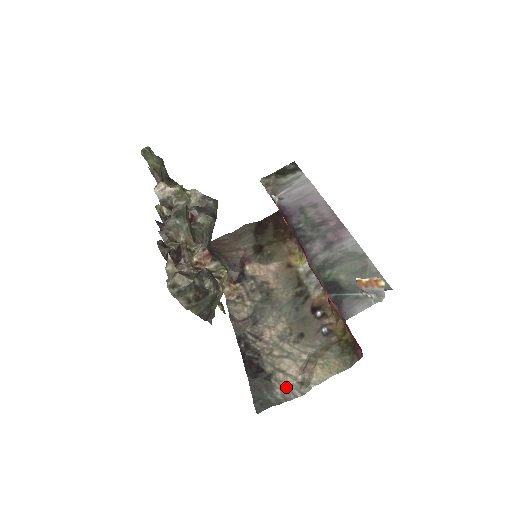
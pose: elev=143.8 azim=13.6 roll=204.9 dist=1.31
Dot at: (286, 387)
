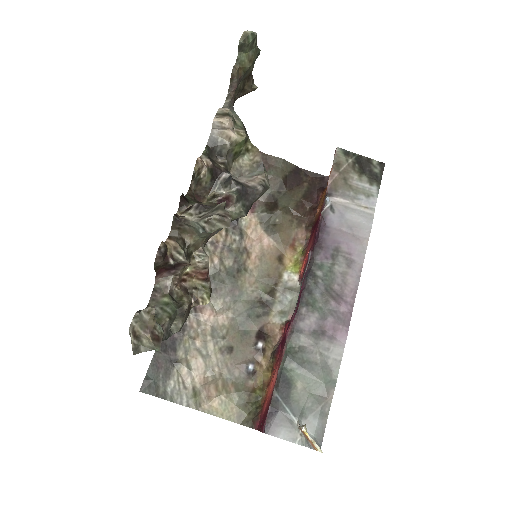
Dot at: (181, 386)
